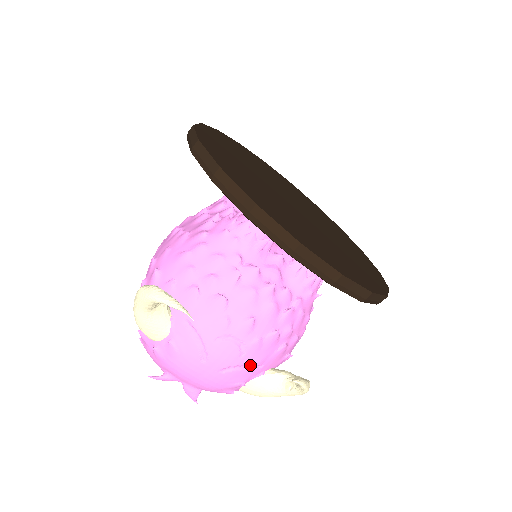
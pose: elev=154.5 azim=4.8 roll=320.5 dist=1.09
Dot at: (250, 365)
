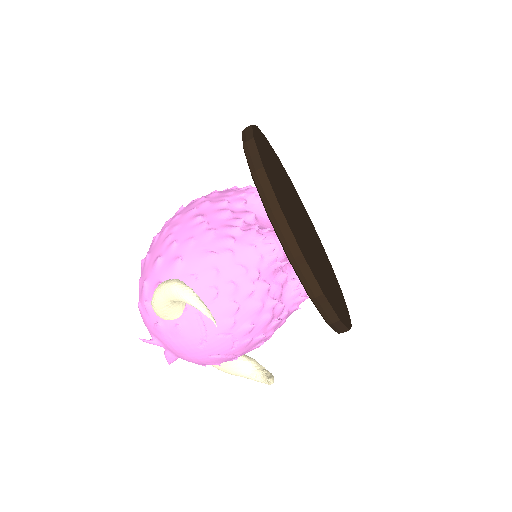
Dot at: (233, 354)
